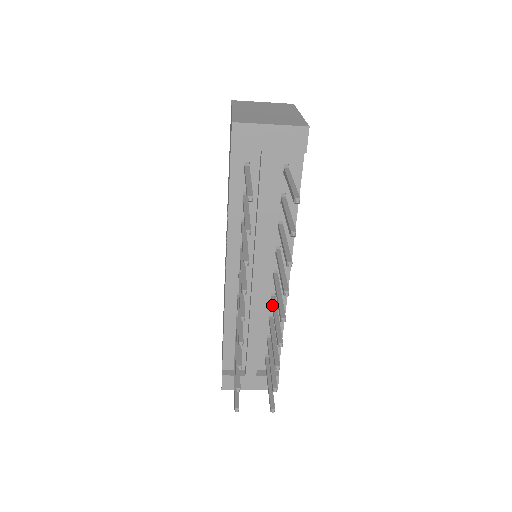
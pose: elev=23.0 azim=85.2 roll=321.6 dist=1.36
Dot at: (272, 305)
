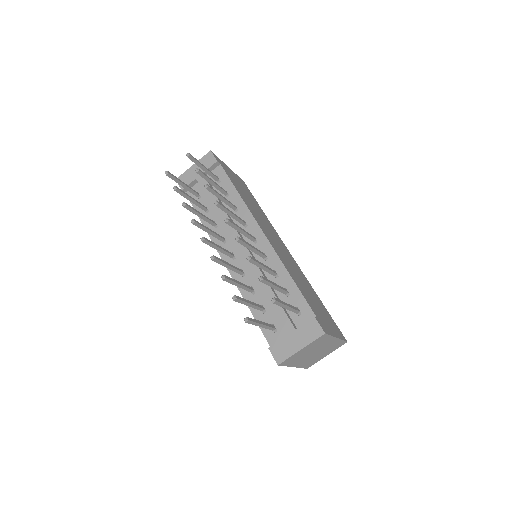
Dot at: occluded
